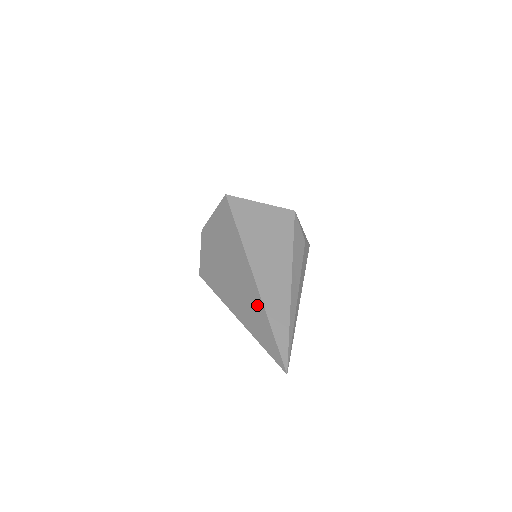
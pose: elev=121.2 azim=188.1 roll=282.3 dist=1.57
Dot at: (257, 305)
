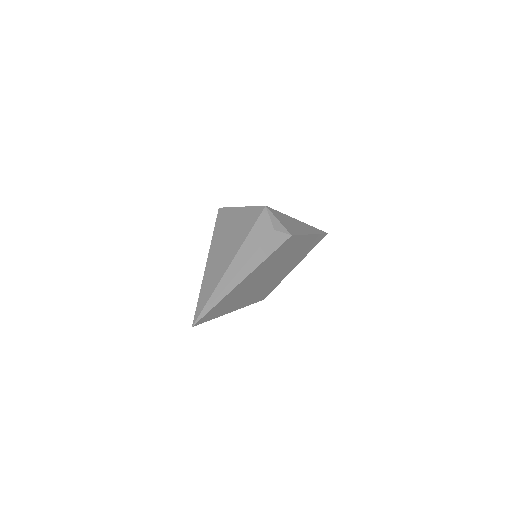
Dot at: occluded
